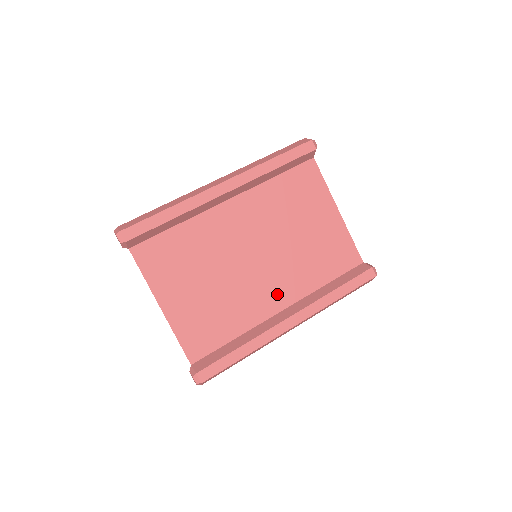
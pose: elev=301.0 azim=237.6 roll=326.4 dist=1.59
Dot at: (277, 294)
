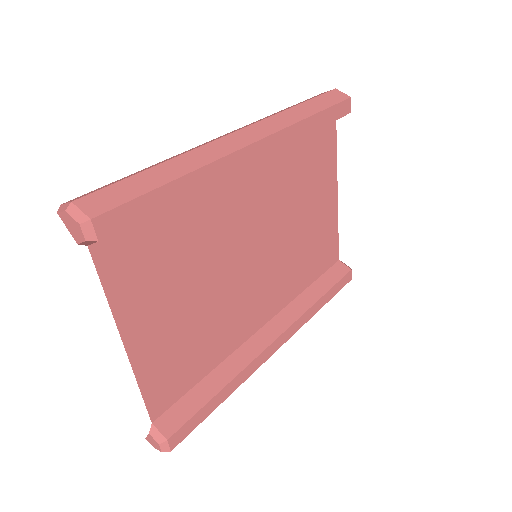
Dot at: (263, 305)
